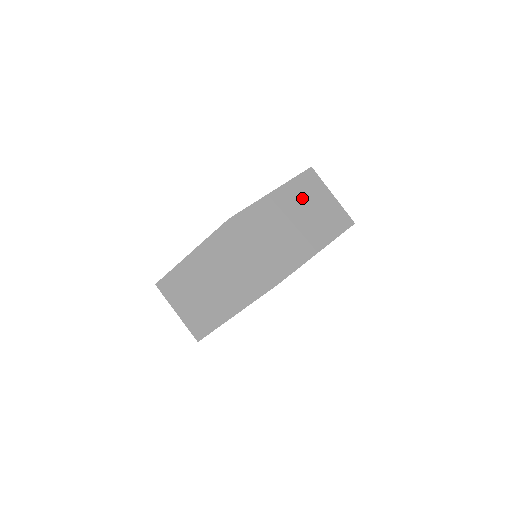
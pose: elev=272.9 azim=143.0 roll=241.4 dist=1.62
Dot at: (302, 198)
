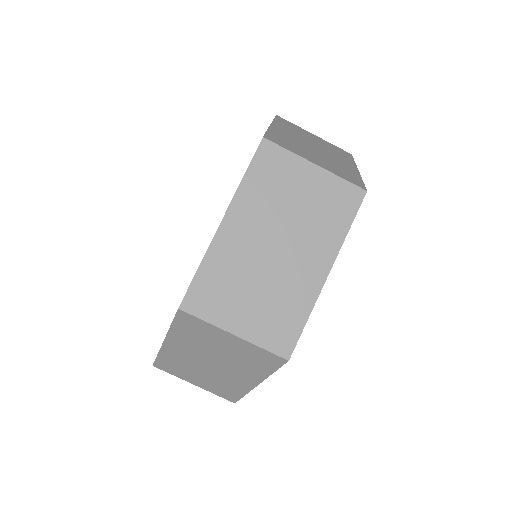
Dot at: (270, 203)
